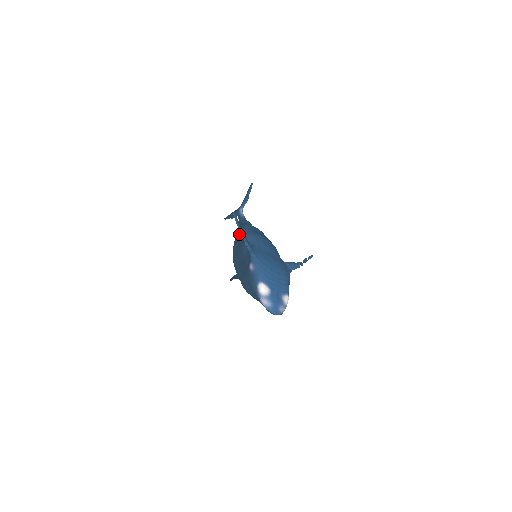
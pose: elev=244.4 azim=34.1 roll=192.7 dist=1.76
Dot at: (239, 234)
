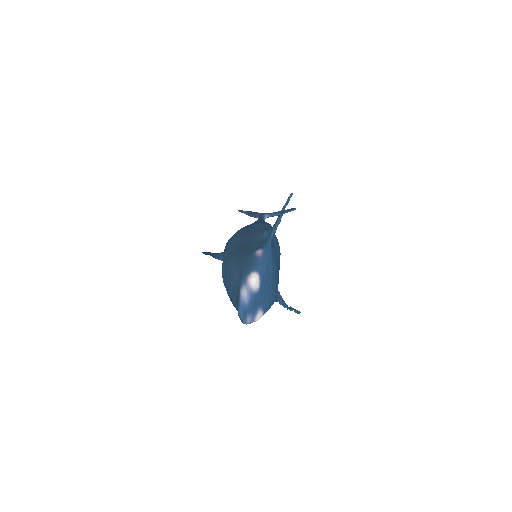
Dot at: (260, 223)
